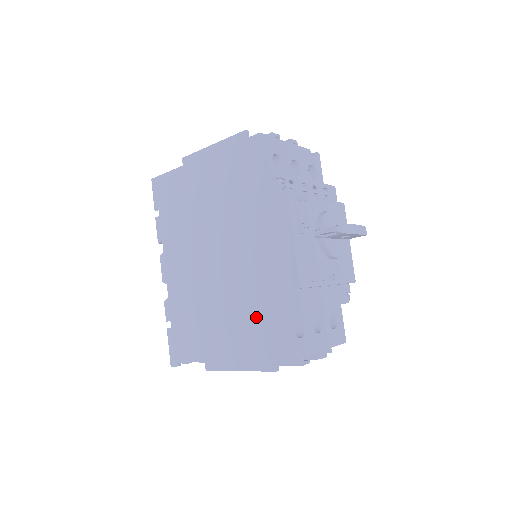
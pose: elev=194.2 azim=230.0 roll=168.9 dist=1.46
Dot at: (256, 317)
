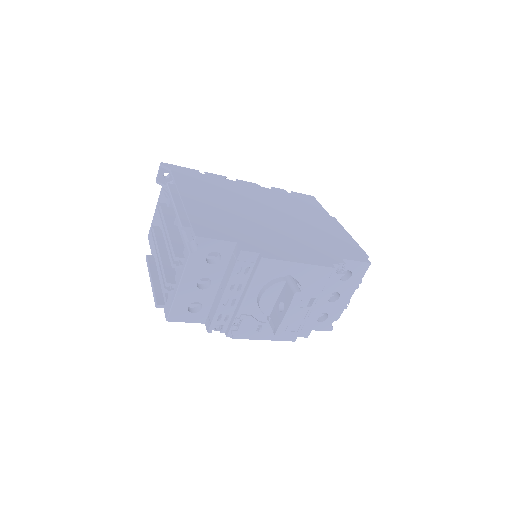
Dot at: occluded
